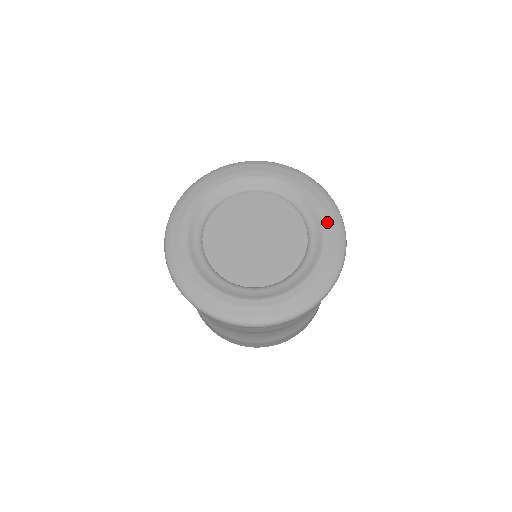
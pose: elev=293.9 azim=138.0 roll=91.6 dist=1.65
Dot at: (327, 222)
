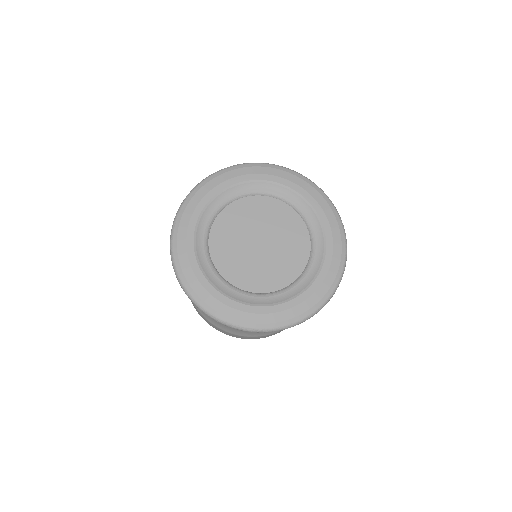
Dot at: (308, 194)
